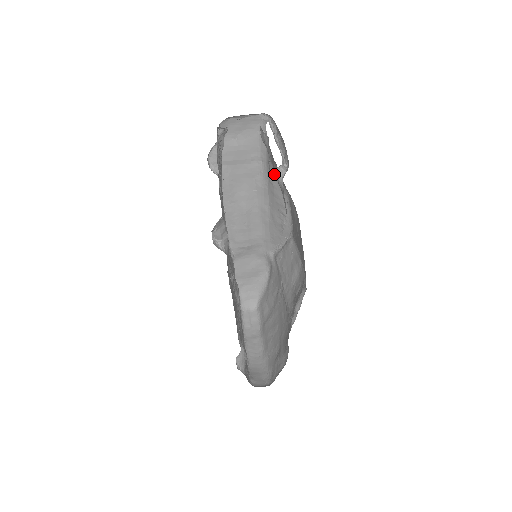
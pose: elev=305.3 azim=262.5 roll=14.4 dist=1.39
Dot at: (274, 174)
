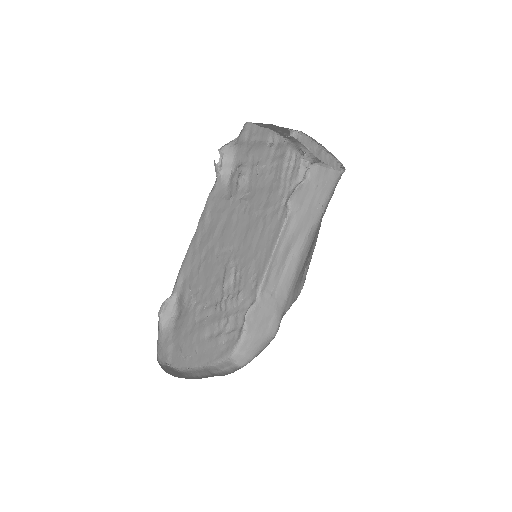
Dot at: (322, 216)
